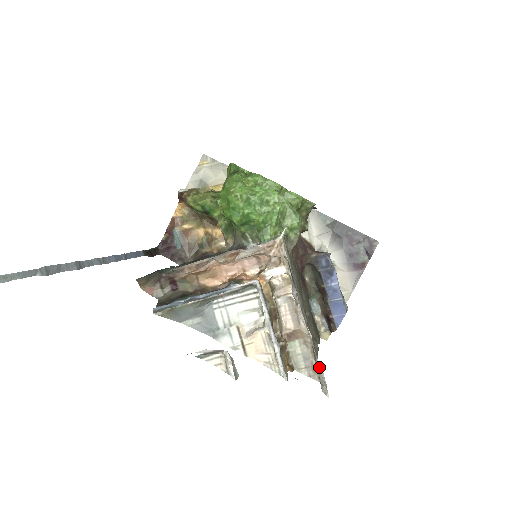
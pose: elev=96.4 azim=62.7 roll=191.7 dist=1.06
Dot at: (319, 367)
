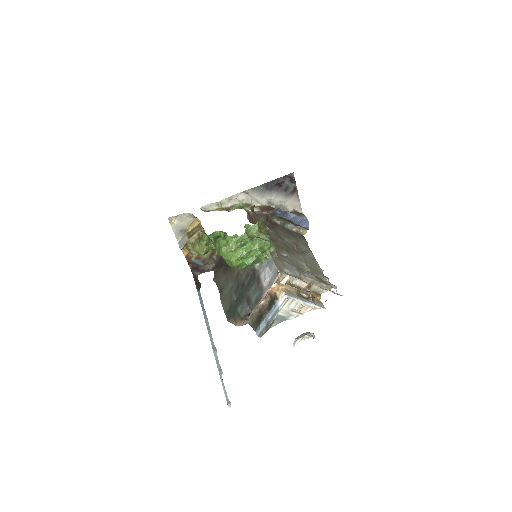
Dot at: (332, 292)
